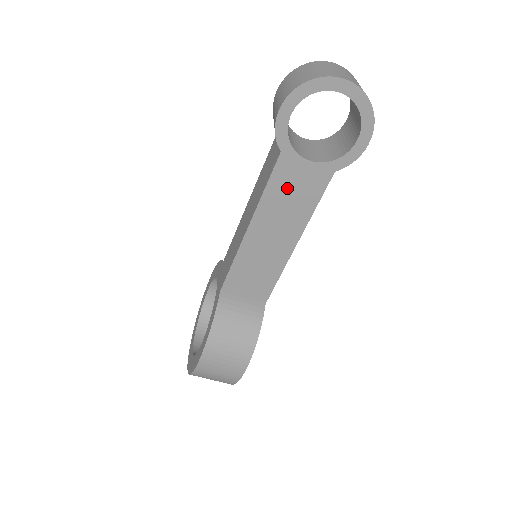
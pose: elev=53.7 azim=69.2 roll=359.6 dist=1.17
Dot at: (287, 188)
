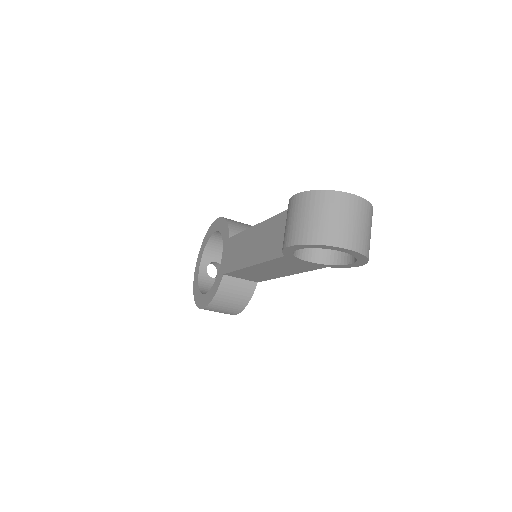
Dot at: (286, 264)
